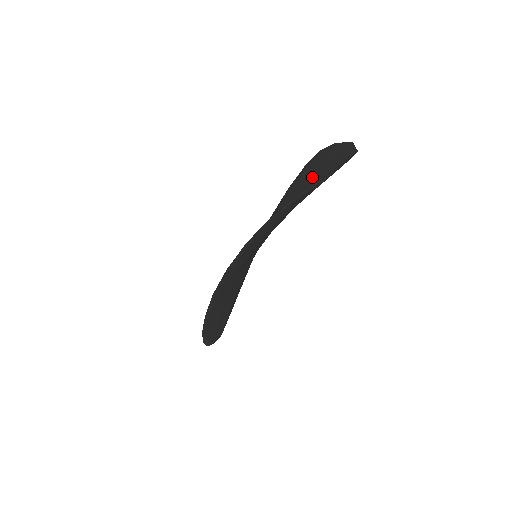
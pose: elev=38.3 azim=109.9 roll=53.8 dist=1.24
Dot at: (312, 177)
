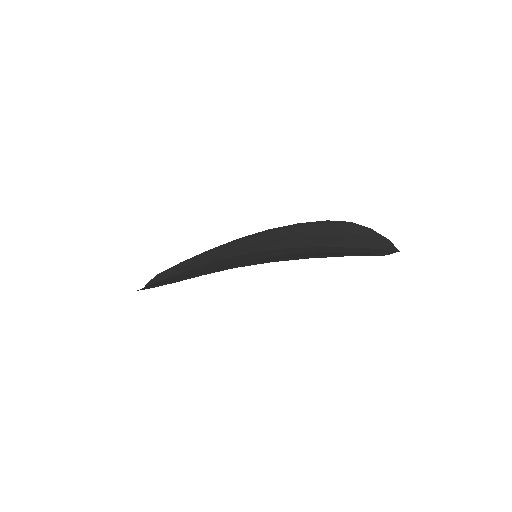
Dot at: (345, 238)
